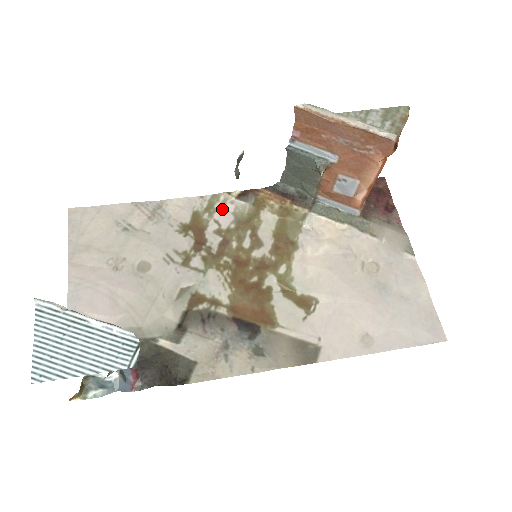
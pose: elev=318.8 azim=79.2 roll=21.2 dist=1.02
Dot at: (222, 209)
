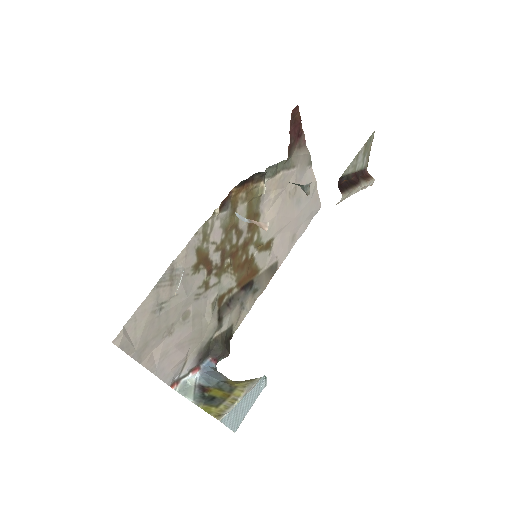
Dot at: (213, 230)
